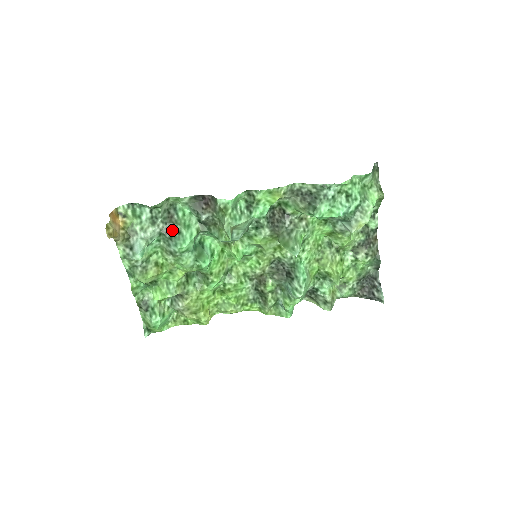
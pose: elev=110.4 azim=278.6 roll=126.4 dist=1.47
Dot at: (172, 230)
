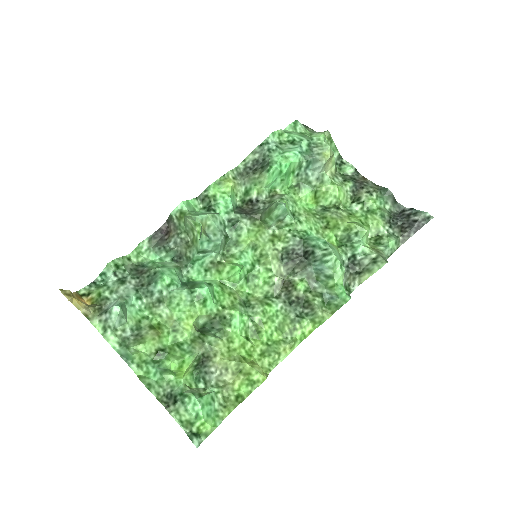
Dot at: (147, 278)
